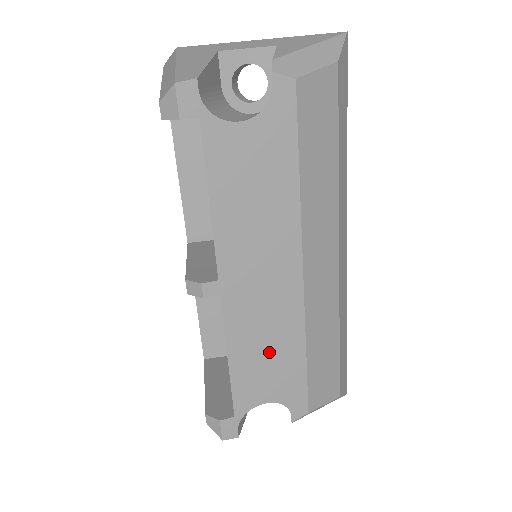
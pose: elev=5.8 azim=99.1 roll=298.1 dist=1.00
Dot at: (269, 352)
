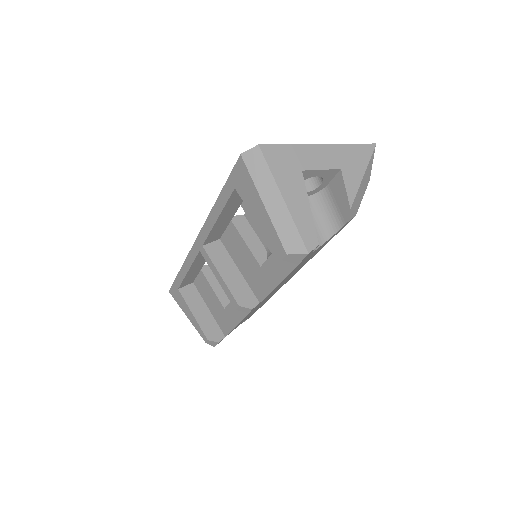
Dot at: occluded
